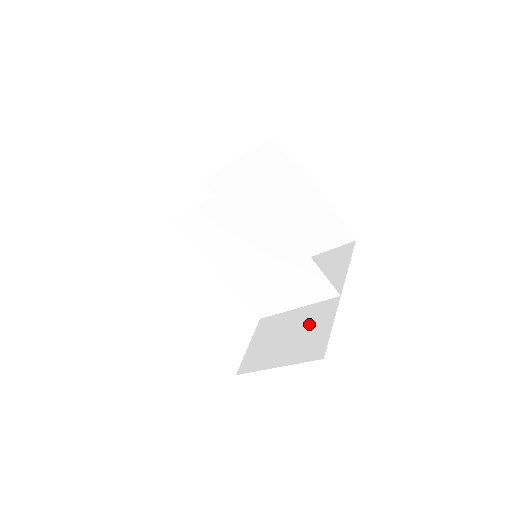
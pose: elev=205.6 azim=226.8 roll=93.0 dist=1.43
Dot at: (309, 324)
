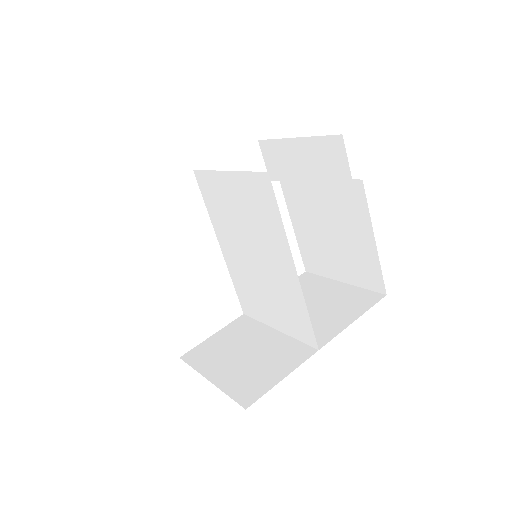
Dot at: (269, 357)
